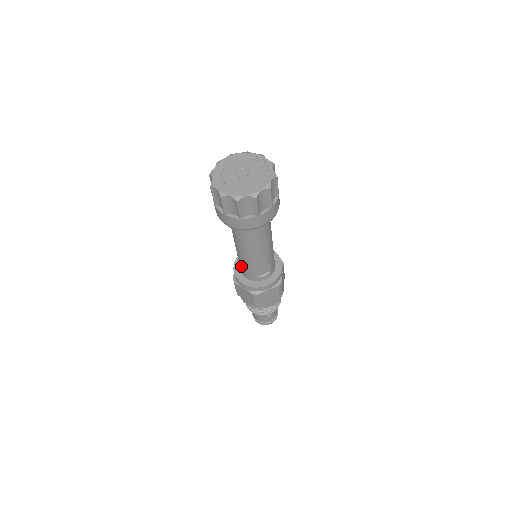
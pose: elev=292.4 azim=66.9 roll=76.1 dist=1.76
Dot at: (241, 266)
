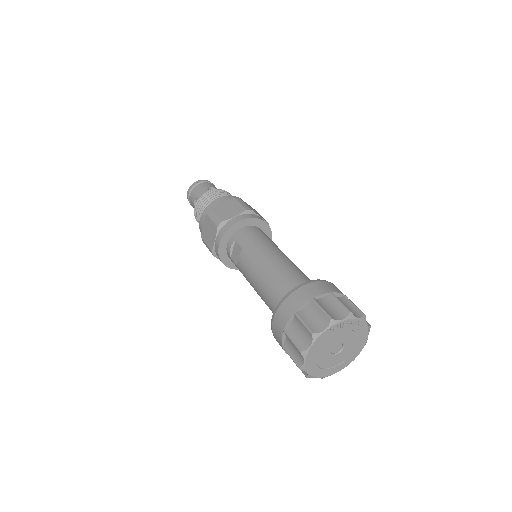
Dot at: occluded
